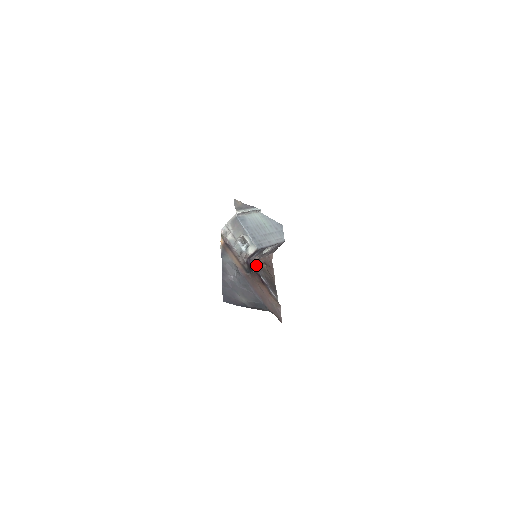
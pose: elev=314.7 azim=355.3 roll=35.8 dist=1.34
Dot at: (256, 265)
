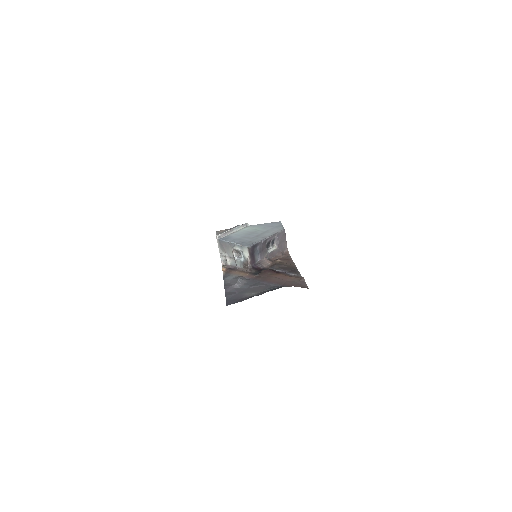
Dot at: (267, 266)
